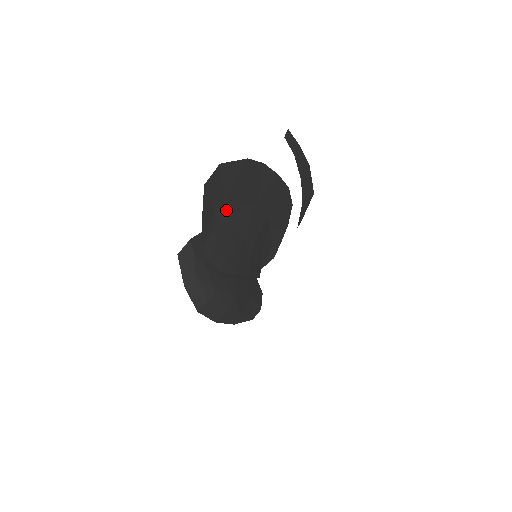
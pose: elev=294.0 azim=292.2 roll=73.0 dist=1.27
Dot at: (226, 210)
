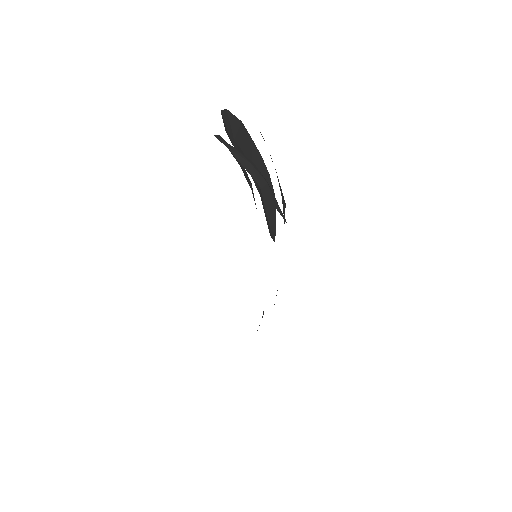
Dot at: (236, 145)
